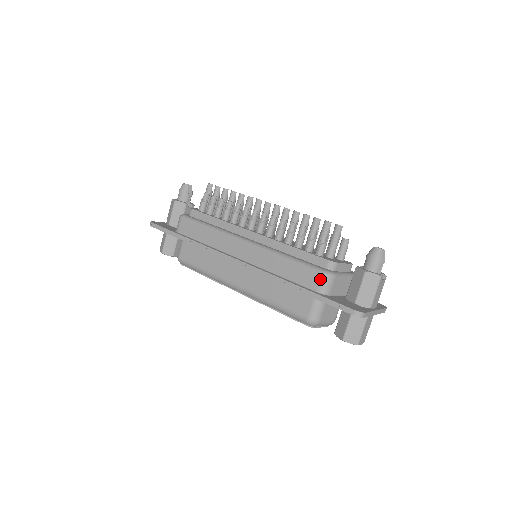
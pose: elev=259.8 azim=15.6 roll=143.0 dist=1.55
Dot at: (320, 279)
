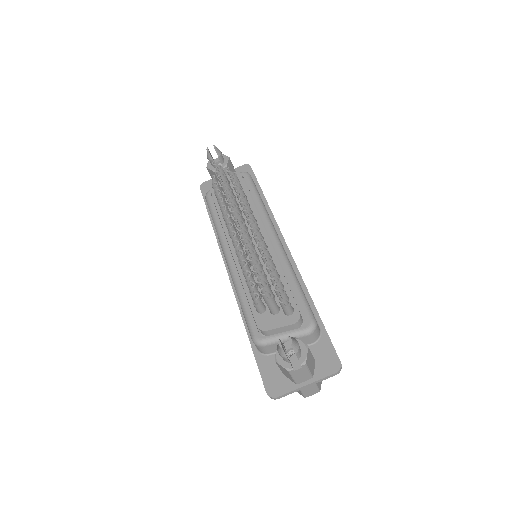
Dot at: (253, 342)
